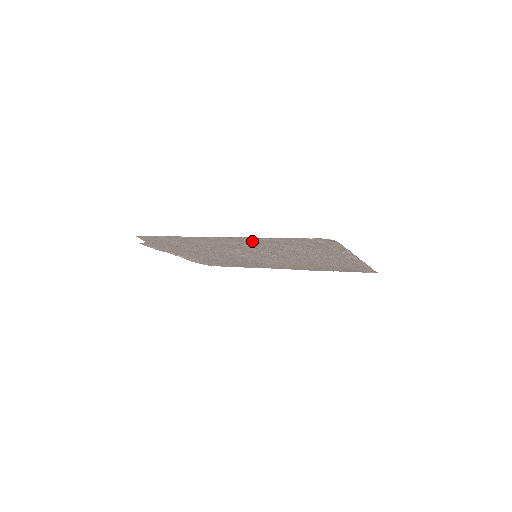
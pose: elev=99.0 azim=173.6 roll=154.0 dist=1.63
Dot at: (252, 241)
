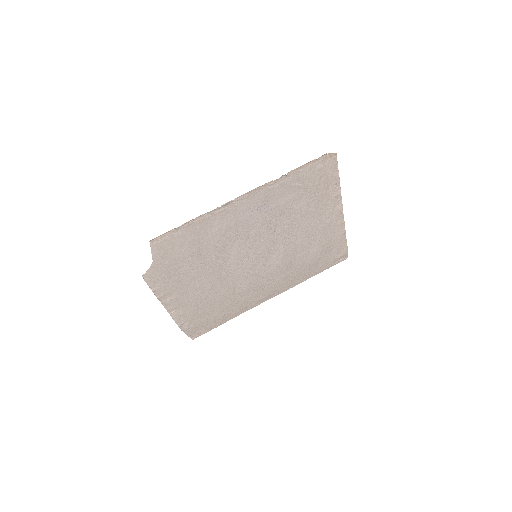
Dot at: (268, 196)
